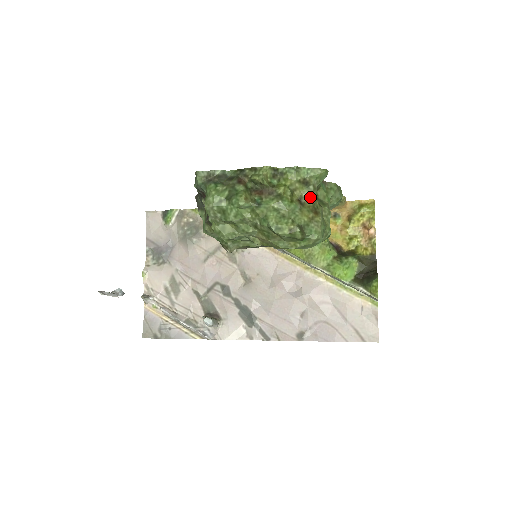
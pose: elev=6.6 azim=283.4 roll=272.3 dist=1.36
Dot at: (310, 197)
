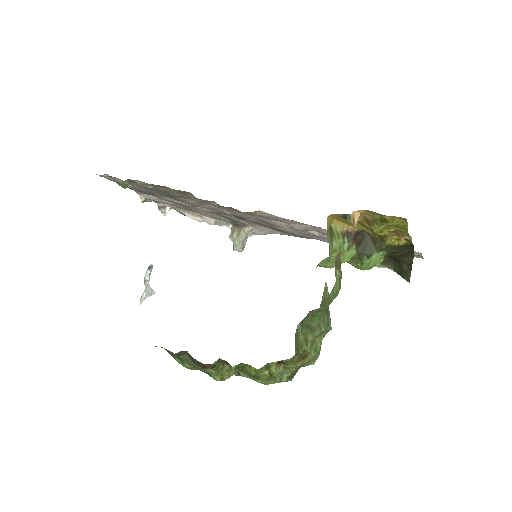
Dot at: occluded
